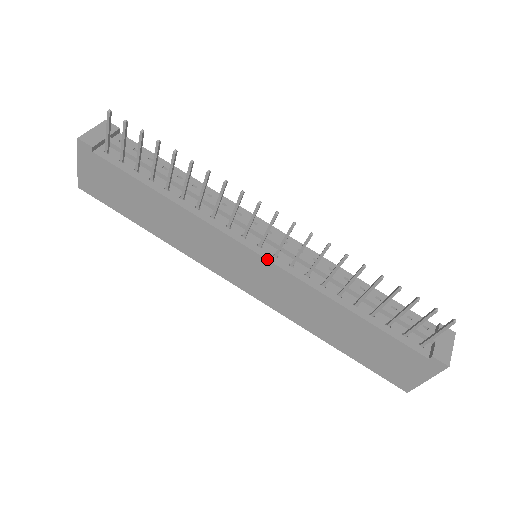
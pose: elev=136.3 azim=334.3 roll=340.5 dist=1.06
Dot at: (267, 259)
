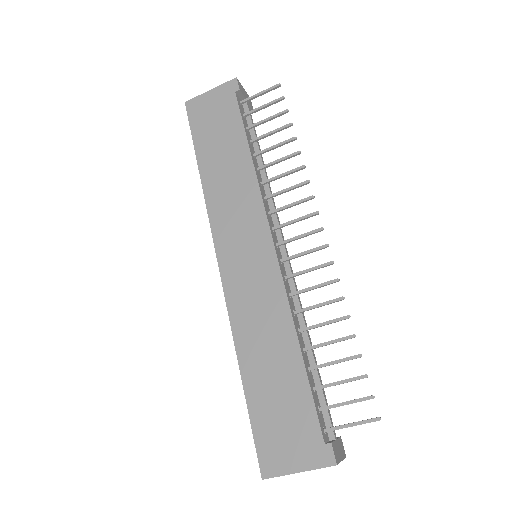
Dot at: (277, 254)
